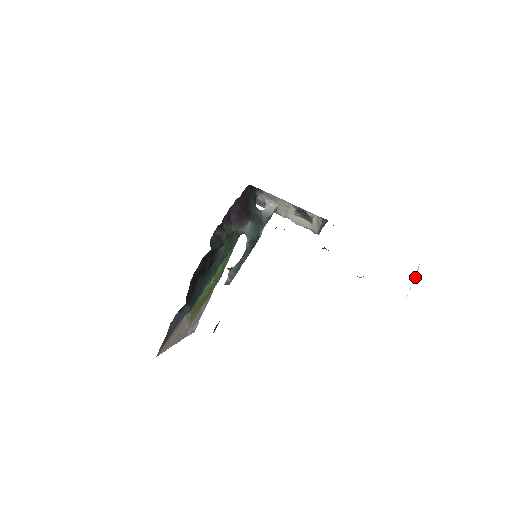
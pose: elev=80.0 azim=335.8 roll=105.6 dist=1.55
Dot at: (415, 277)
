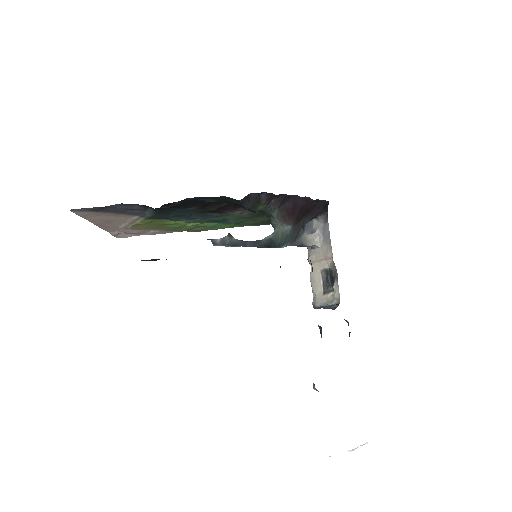
Dot at: occluded
